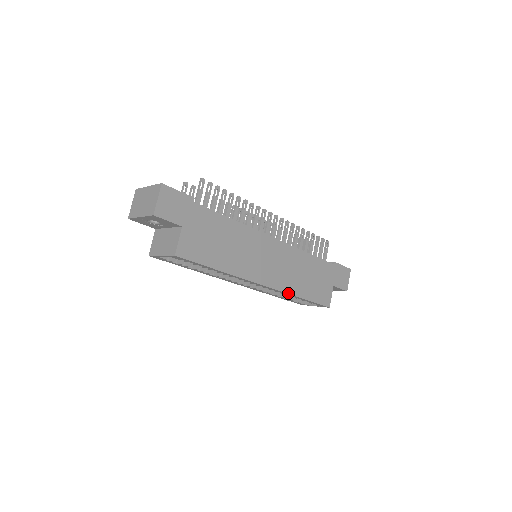
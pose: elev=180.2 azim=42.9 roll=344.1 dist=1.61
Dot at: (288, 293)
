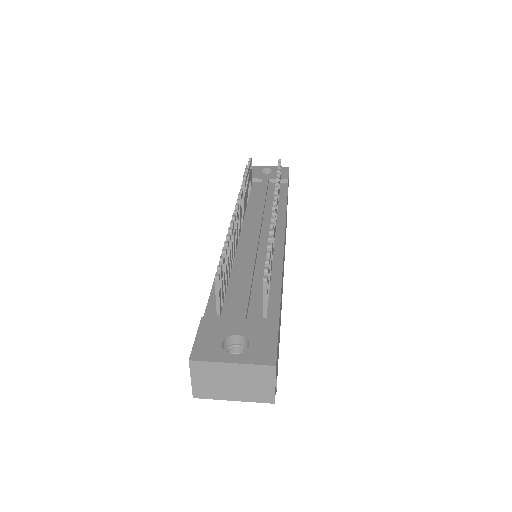
Dot at: occluded
